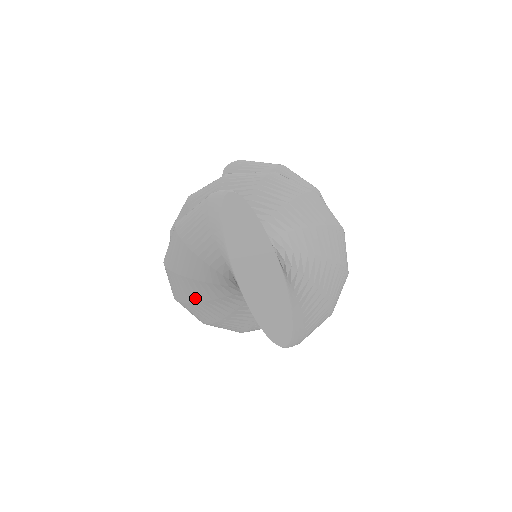
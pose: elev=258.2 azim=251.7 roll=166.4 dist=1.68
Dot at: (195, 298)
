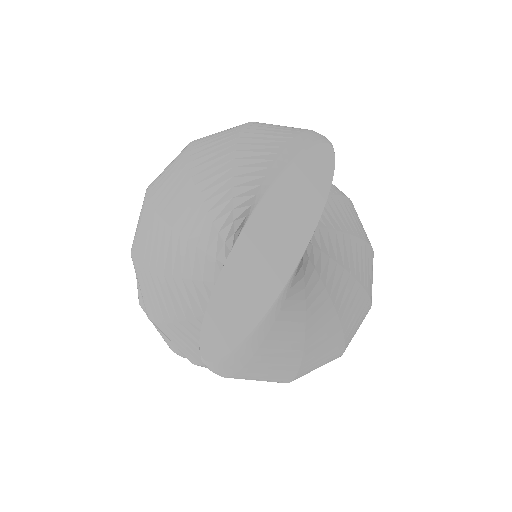
Dot at: (167, 211)
